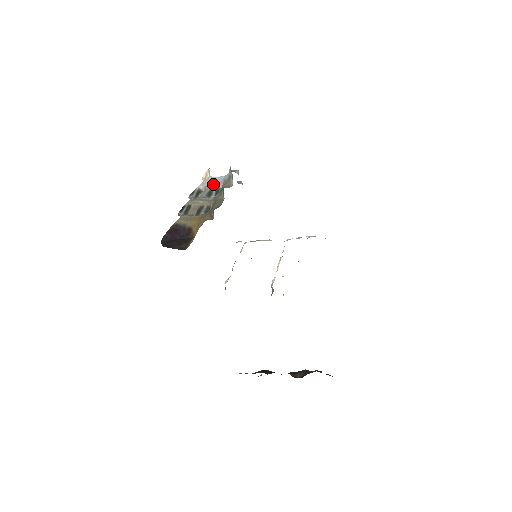
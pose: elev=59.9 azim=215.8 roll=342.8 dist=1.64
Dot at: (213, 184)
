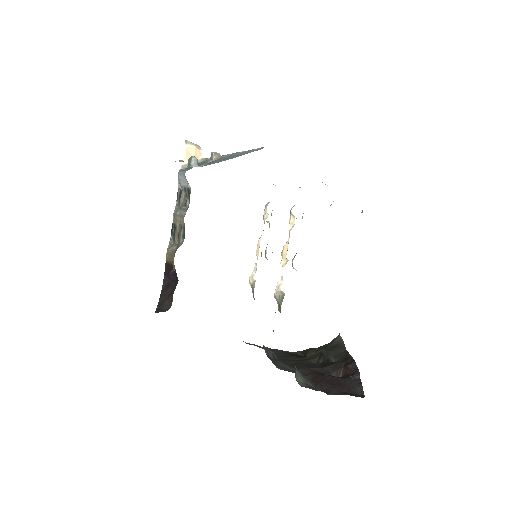
Dot at: (184, 183)
